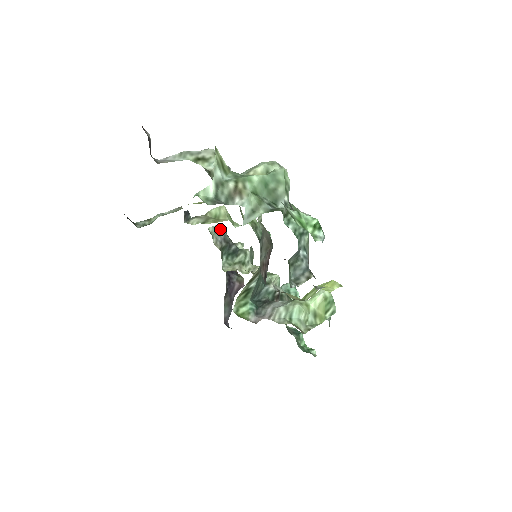
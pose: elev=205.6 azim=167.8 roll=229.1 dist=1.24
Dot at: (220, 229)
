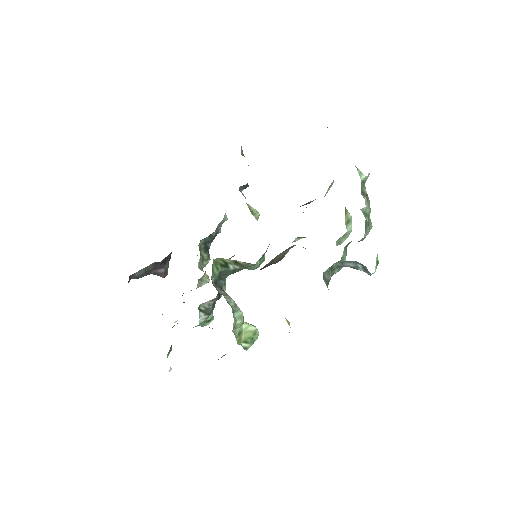
Dot at: occluded
